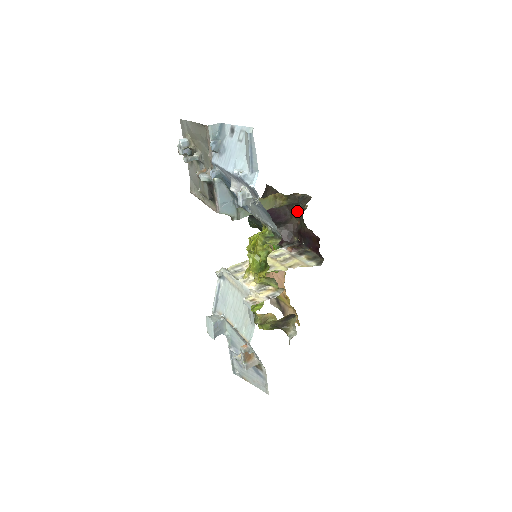
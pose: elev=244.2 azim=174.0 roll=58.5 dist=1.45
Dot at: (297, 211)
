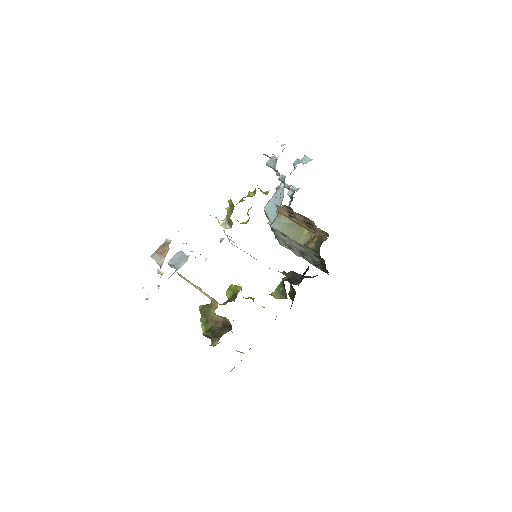
Dot at: occluded
